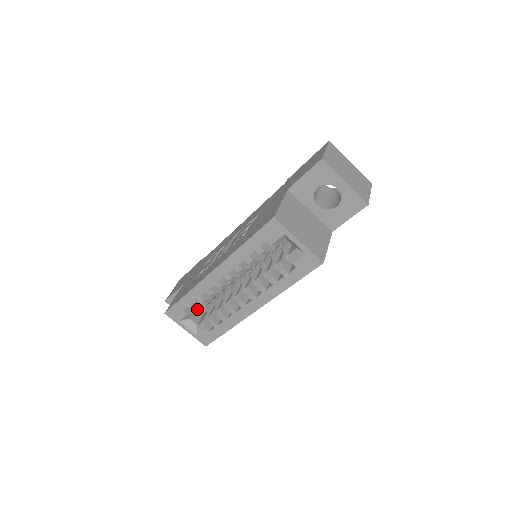
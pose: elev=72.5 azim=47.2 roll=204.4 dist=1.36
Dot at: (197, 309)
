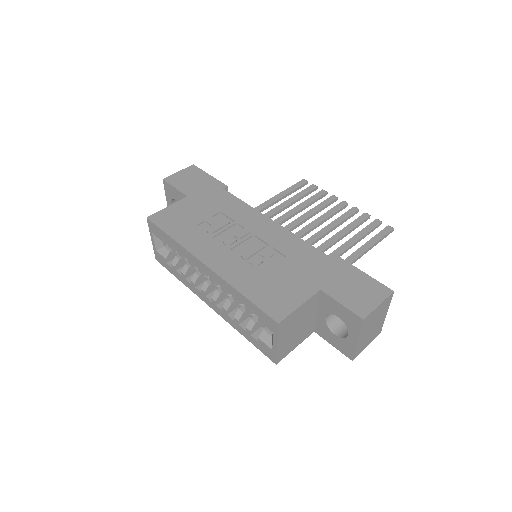
Dot at: occluded
